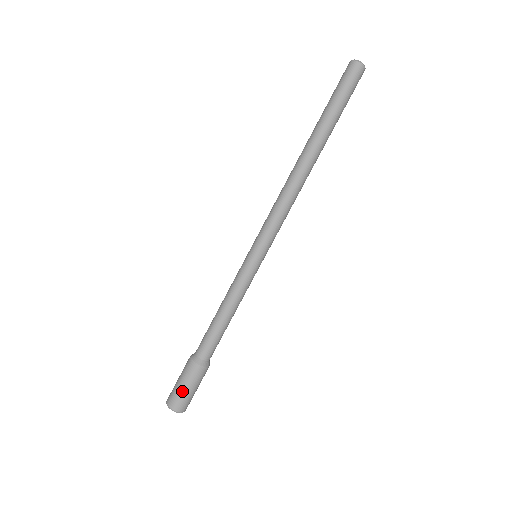
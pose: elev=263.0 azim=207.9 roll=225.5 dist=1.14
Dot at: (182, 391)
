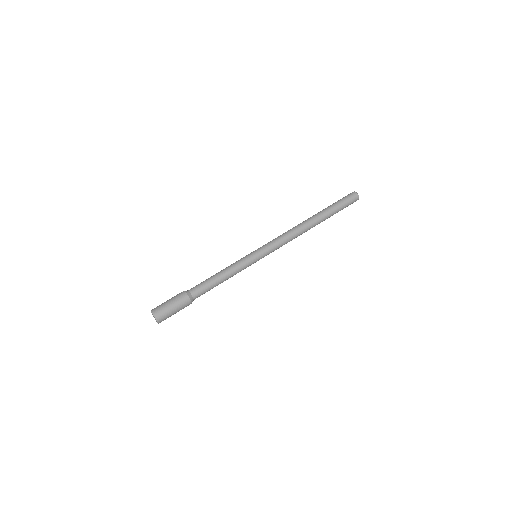
Dot at: (166, 303)
